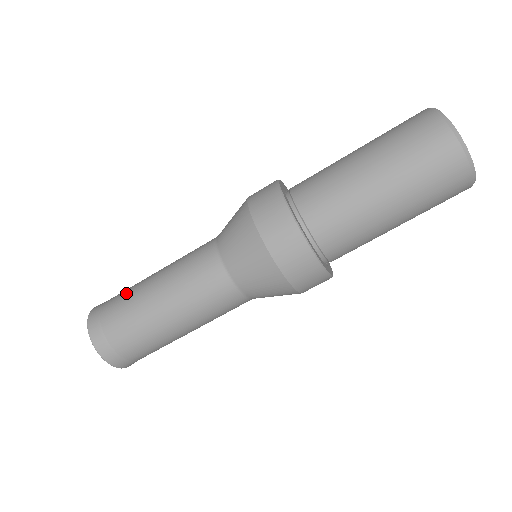
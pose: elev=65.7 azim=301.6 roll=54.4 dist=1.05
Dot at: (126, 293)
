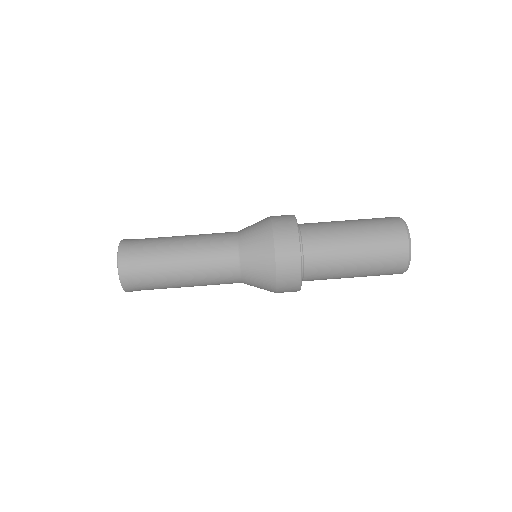
Dot at: occluded
